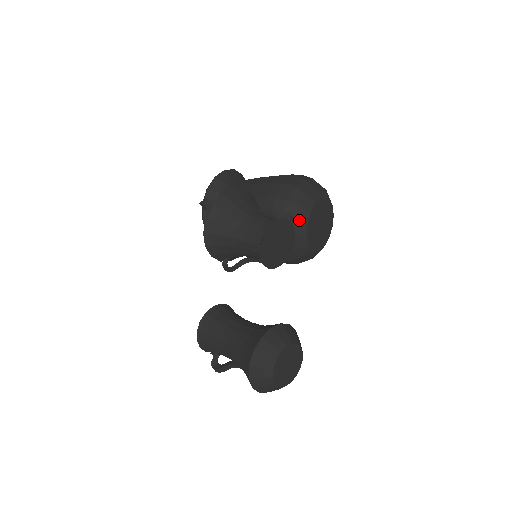
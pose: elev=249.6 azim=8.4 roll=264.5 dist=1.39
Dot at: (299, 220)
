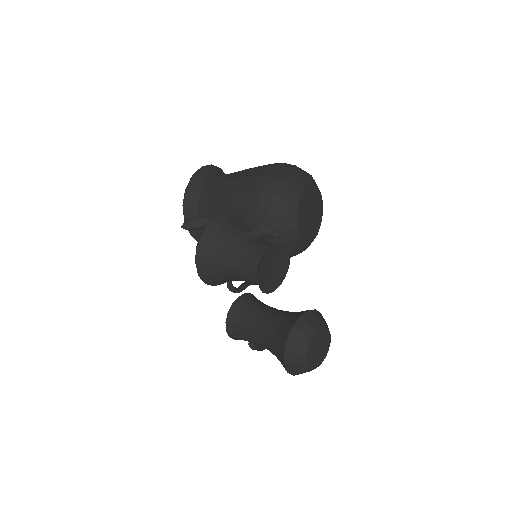
Dot at: (287, 228)
